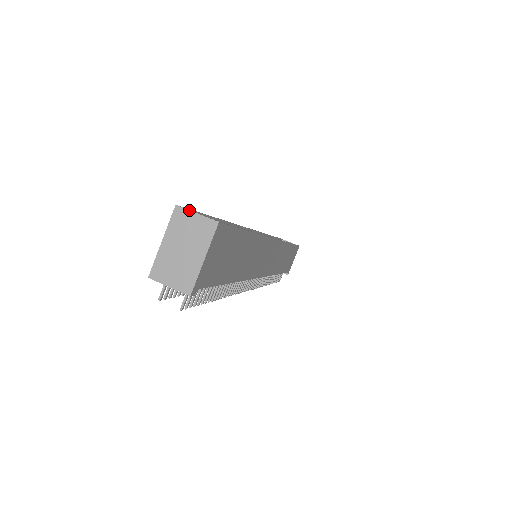
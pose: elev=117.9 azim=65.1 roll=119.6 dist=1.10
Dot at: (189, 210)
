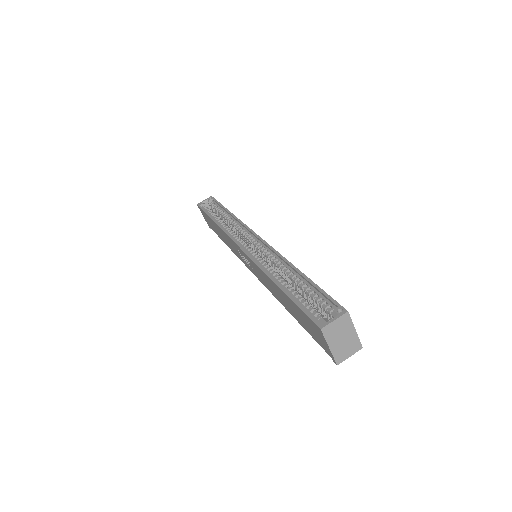
Dot at: (329, 324)
